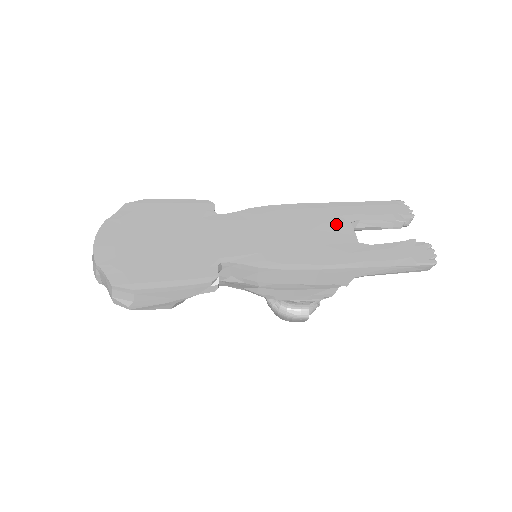
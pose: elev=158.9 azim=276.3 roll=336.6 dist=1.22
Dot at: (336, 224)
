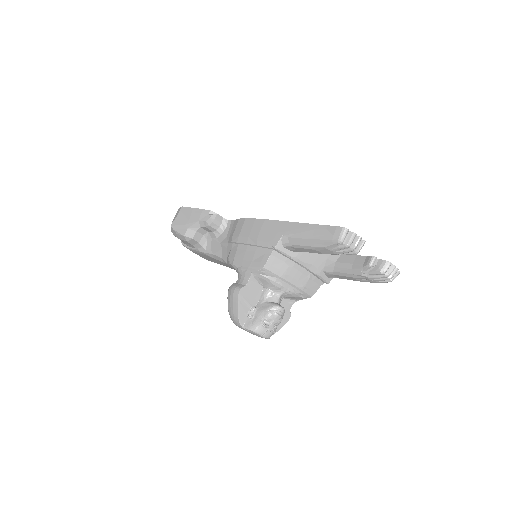
Dot at: occluded
